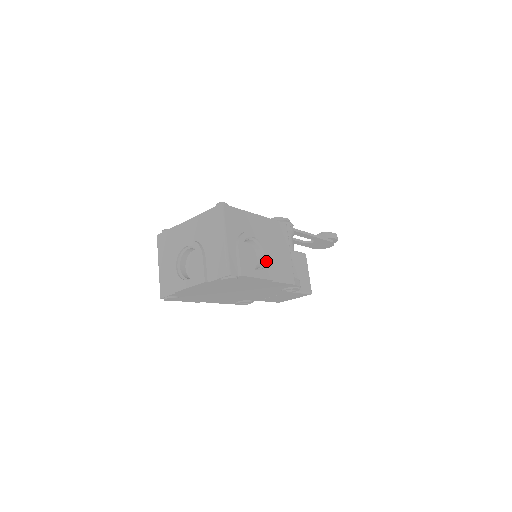
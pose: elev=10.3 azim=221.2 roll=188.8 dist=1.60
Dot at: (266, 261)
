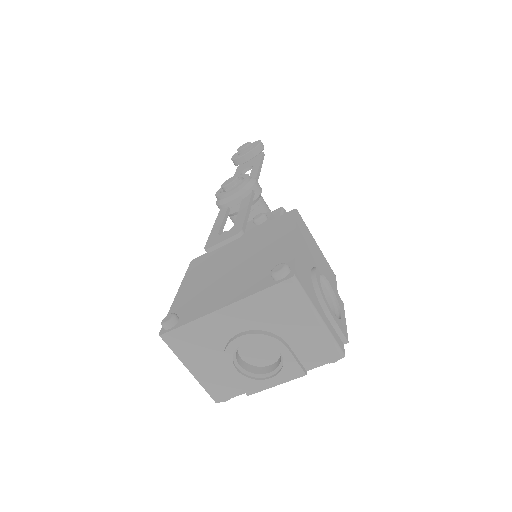
Dot at: (333, 290)
